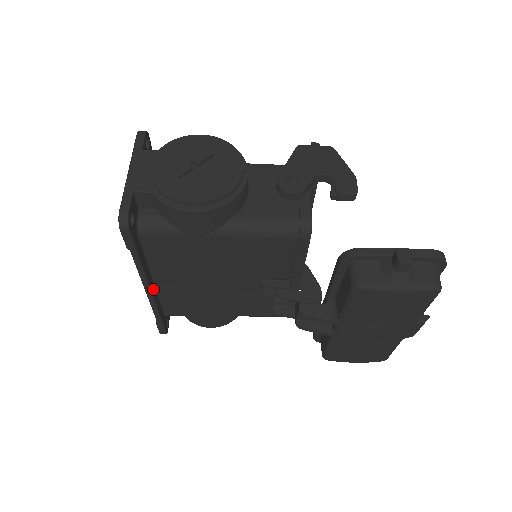
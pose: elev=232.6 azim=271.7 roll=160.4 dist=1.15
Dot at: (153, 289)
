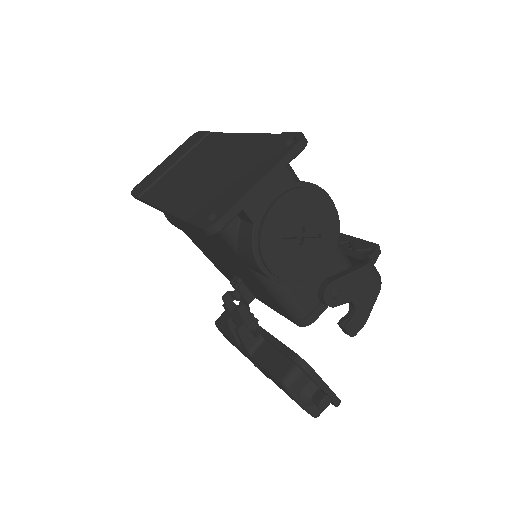
Dot at: occluded
